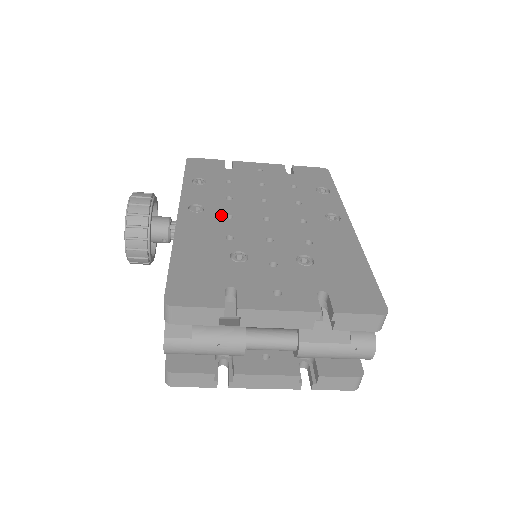
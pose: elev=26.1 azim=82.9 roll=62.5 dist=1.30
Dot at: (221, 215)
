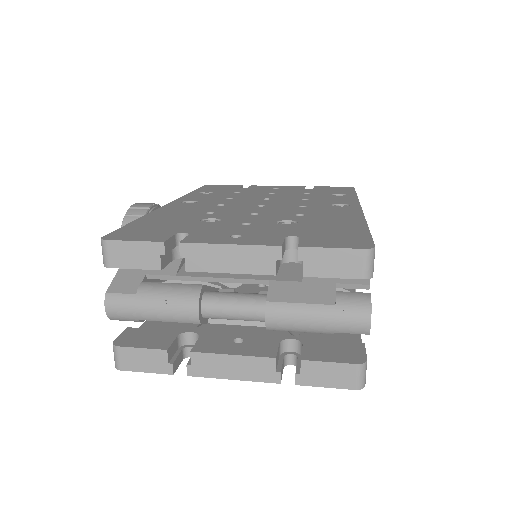
Dot at: (212, 204)
